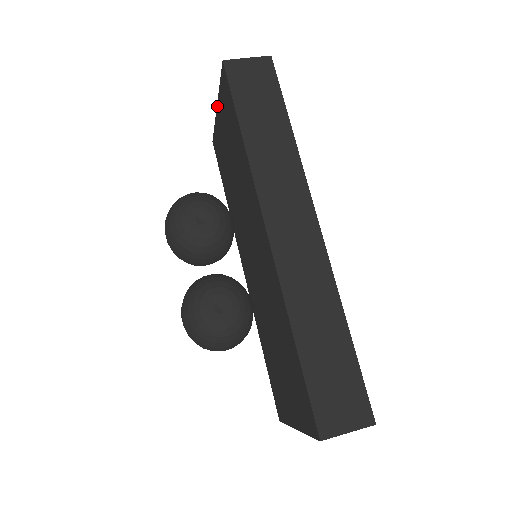
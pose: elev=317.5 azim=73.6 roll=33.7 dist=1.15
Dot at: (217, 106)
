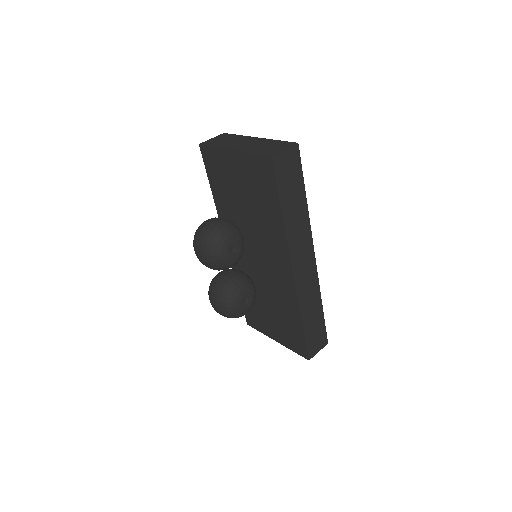
Dot at: (234, 152)
